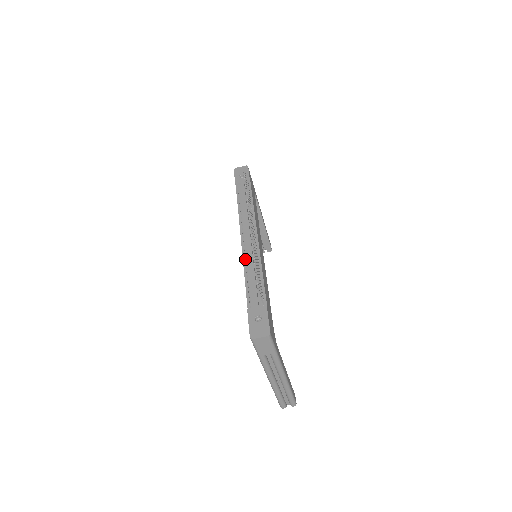
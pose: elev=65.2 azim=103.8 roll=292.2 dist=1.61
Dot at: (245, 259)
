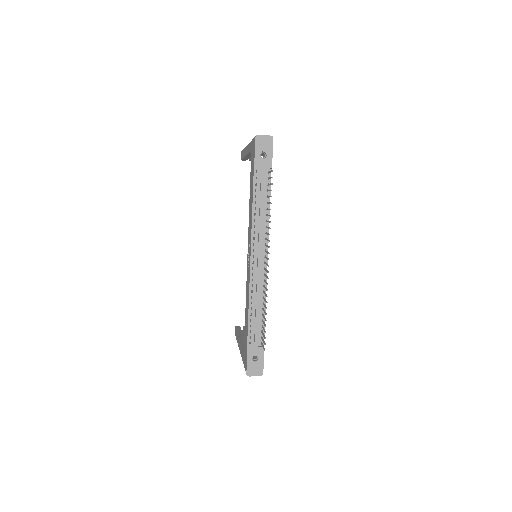
Dot at: (252, 287)
